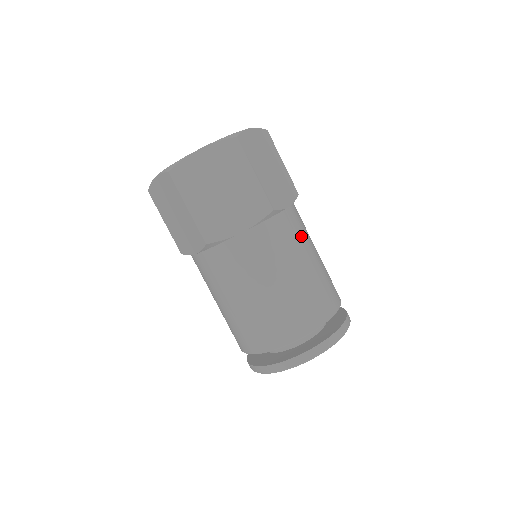
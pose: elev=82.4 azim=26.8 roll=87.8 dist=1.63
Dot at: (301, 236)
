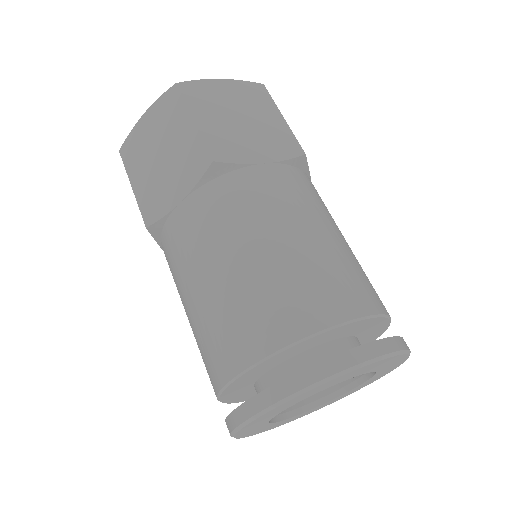
Dot at: (277, 201)
